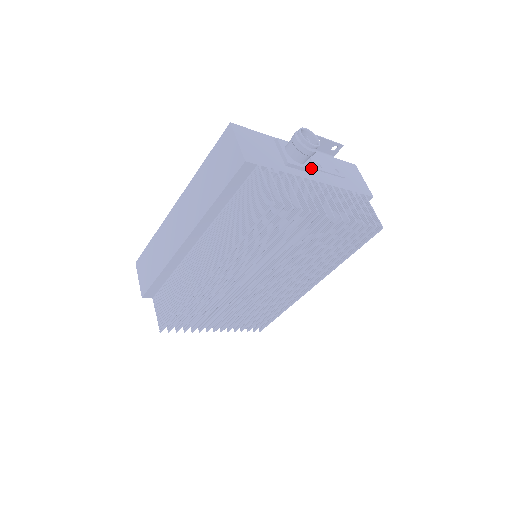
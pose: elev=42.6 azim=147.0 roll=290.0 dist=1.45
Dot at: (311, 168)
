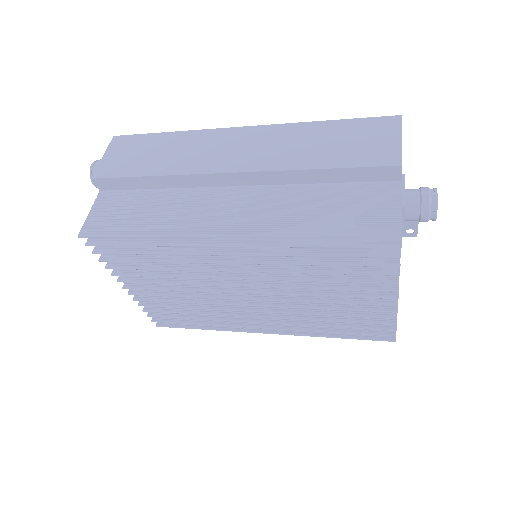
Dot at: occluded
